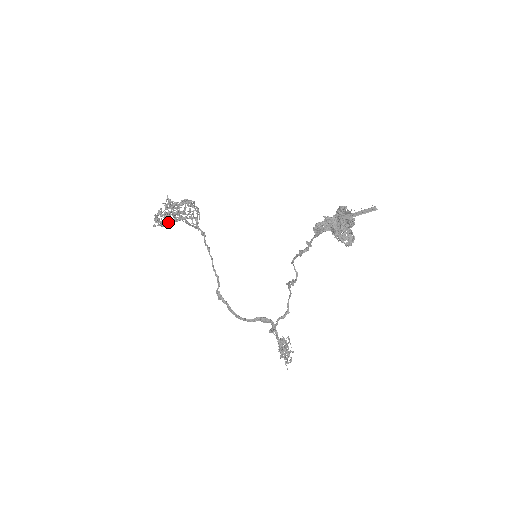
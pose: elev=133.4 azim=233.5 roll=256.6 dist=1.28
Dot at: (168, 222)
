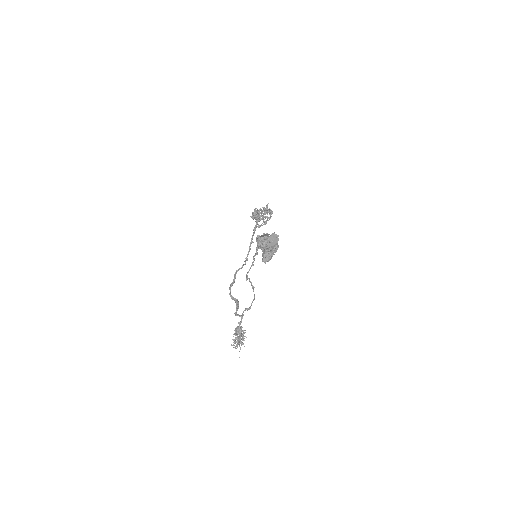
Dot at: occluded
